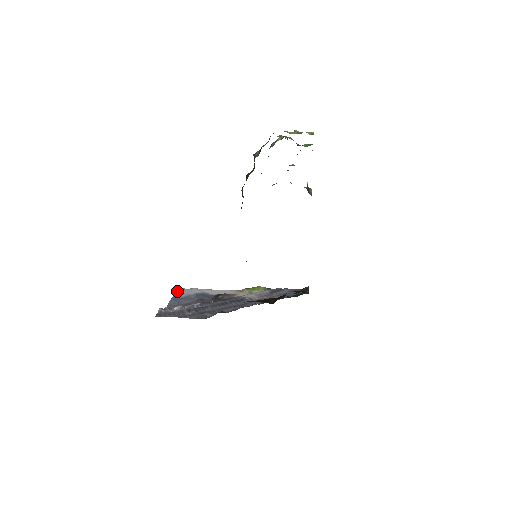
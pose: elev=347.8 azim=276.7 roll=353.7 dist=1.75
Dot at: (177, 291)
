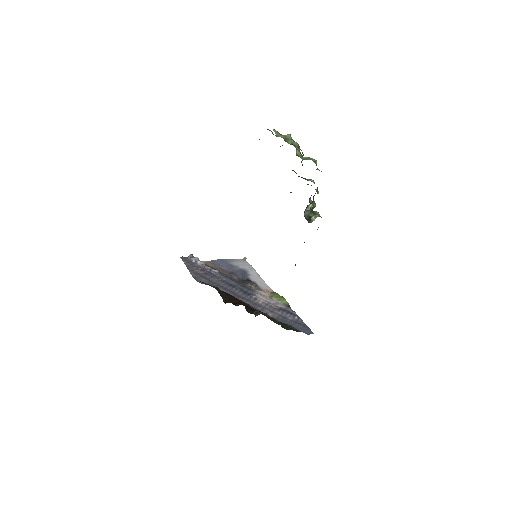
Dot at: (238, 259)
